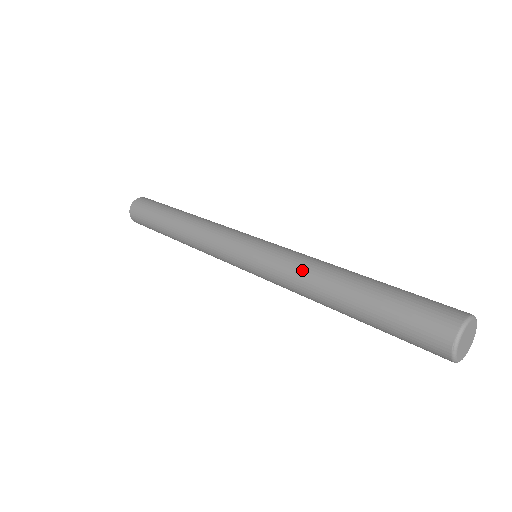
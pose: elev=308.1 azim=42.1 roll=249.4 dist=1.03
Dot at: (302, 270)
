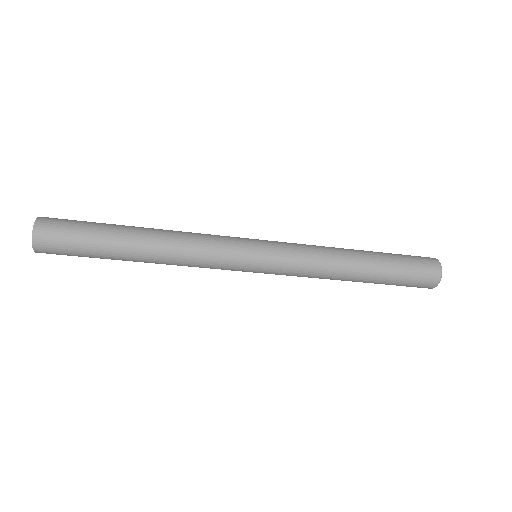
Dot at: (323, 274)
